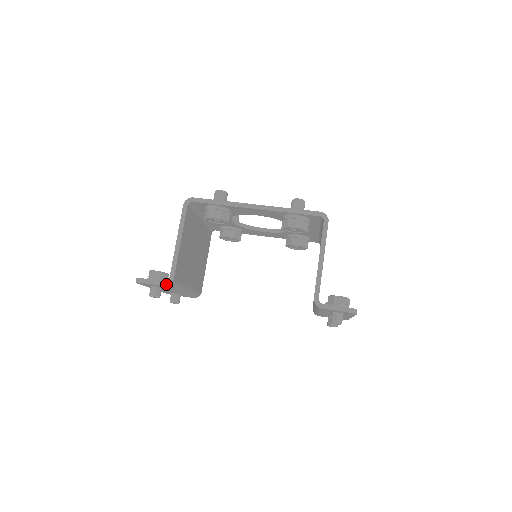
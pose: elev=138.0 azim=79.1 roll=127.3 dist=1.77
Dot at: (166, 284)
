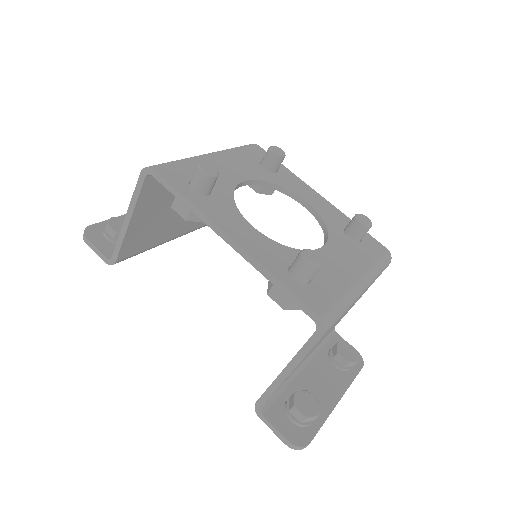
Dot at: (107, 262)
